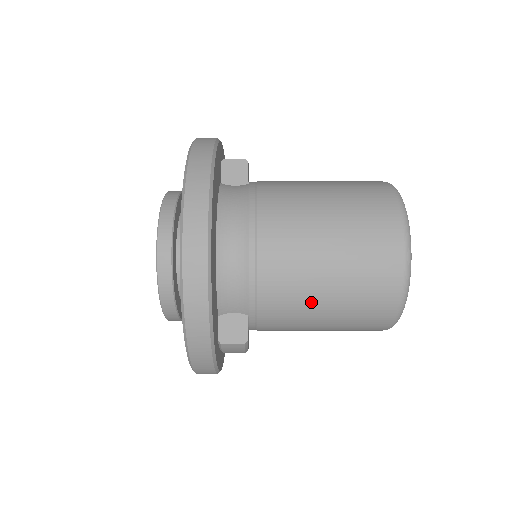
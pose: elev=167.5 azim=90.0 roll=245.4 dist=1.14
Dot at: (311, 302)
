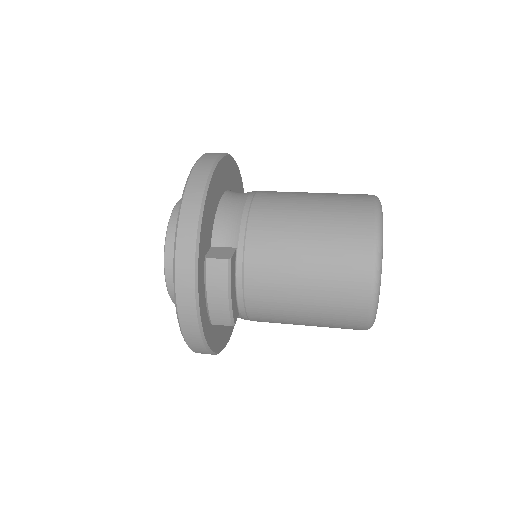
Dot at: (293, 234)
